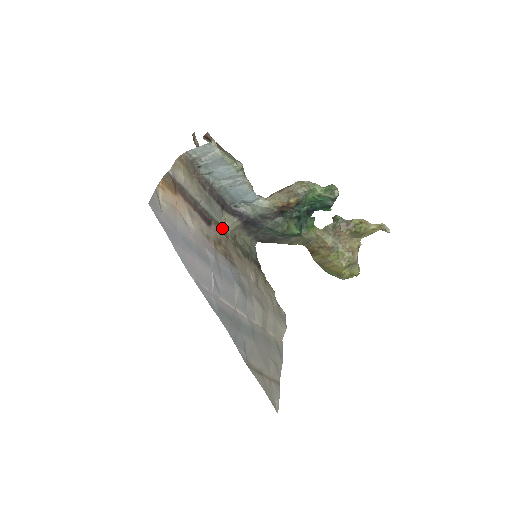
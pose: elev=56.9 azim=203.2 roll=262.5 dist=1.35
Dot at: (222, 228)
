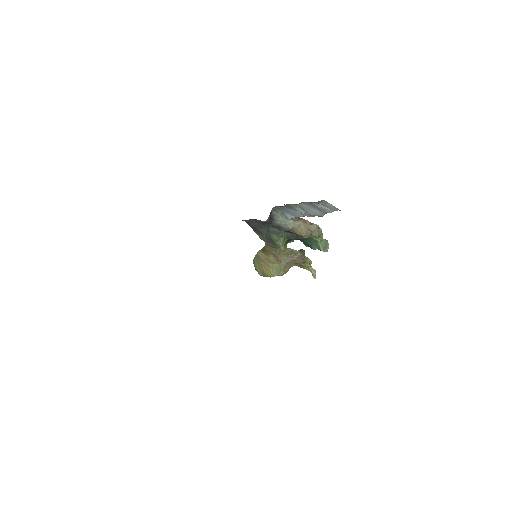
Dot at: occluded
